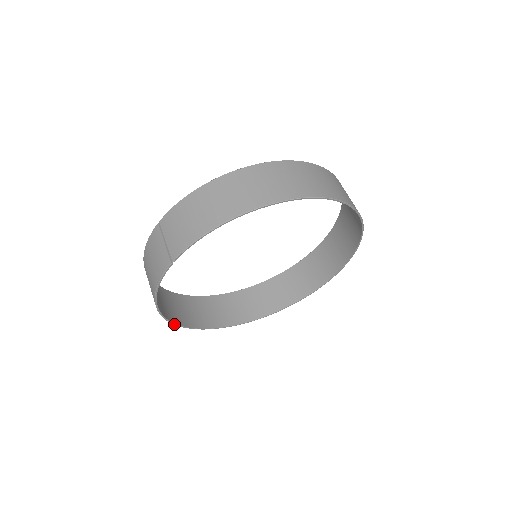
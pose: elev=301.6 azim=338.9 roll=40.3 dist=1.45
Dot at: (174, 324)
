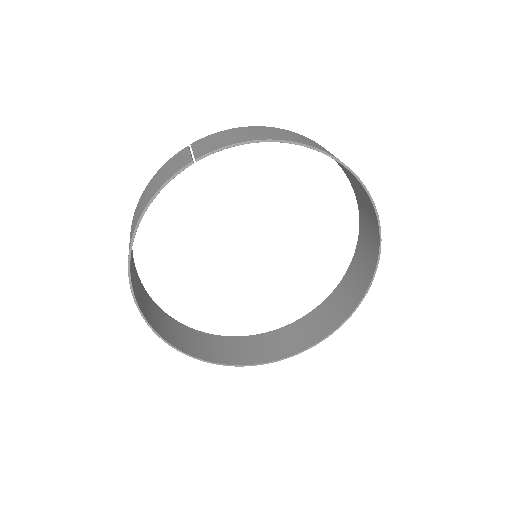
Dot at: (131, 286)
